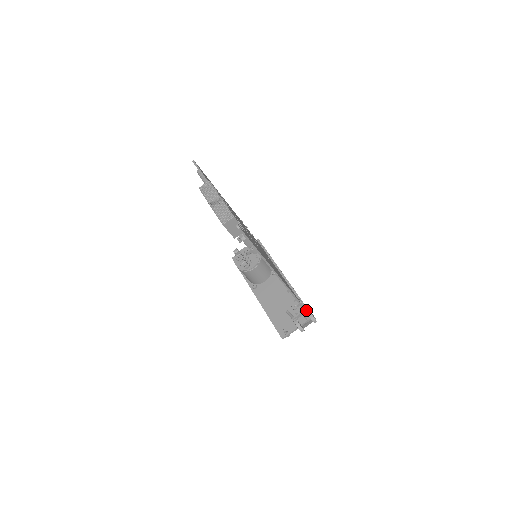
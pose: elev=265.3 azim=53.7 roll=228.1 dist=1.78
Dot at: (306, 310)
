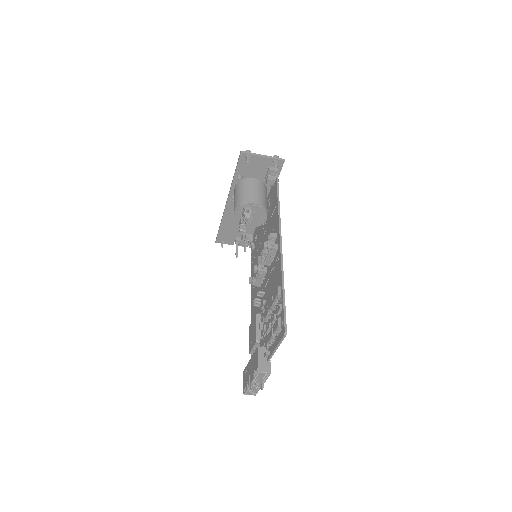
Dot at: occluded
